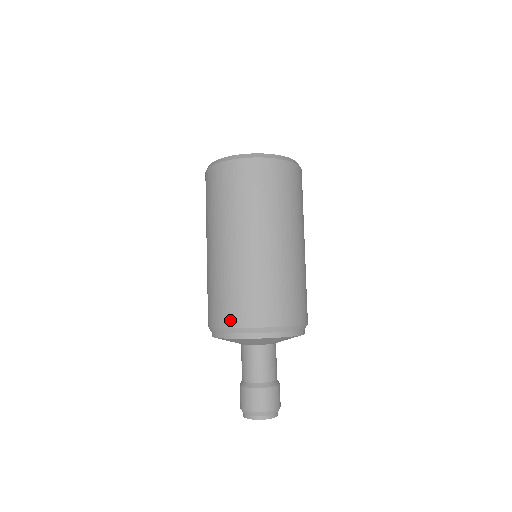
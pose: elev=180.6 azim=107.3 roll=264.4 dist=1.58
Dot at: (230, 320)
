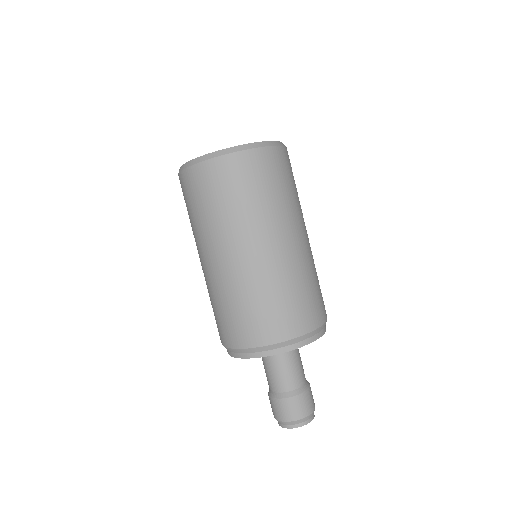
Dot at: (299, 328)
